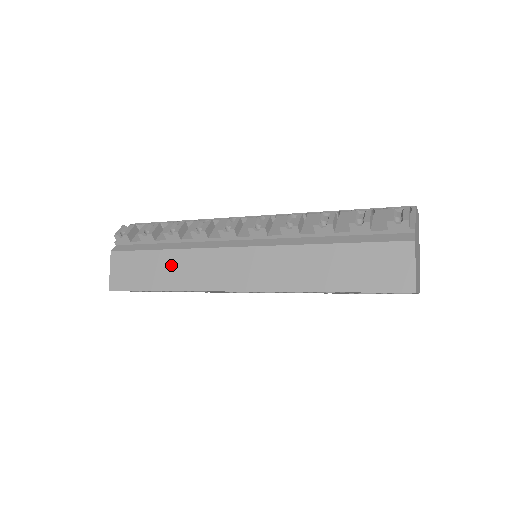
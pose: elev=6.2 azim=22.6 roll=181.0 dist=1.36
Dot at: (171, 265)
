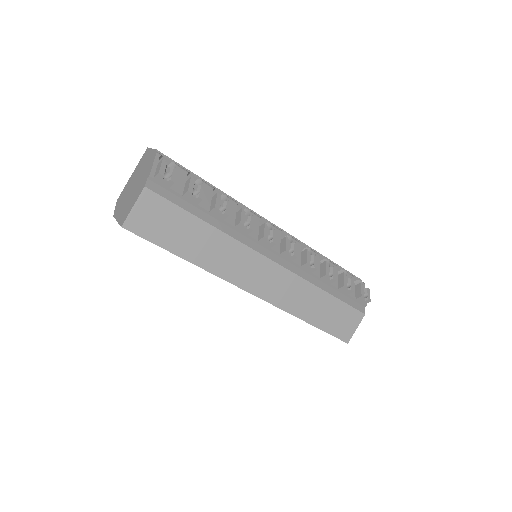
Dot at: (206, 241)
